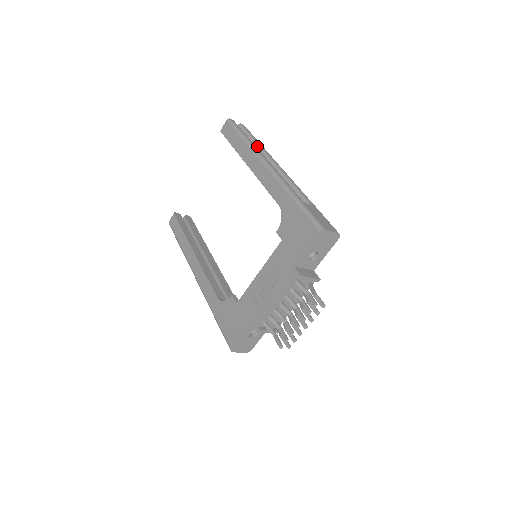
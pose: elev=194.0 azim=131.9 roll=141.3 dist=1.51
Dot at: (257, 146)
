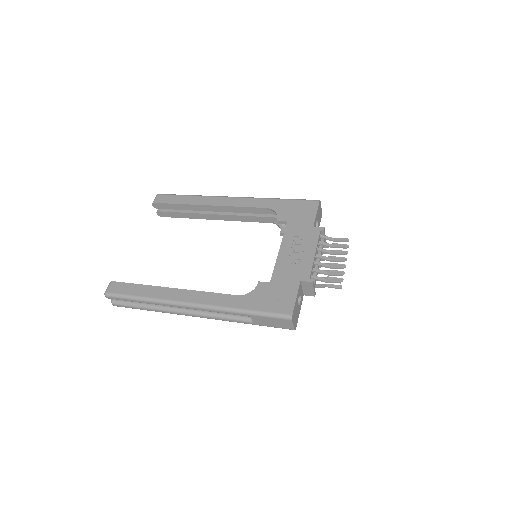
Dot at: occluded
